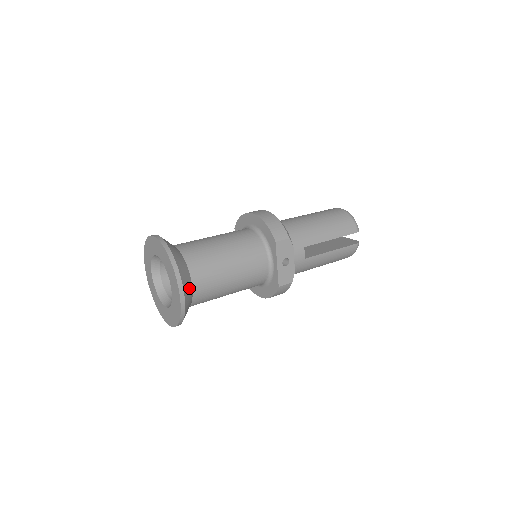
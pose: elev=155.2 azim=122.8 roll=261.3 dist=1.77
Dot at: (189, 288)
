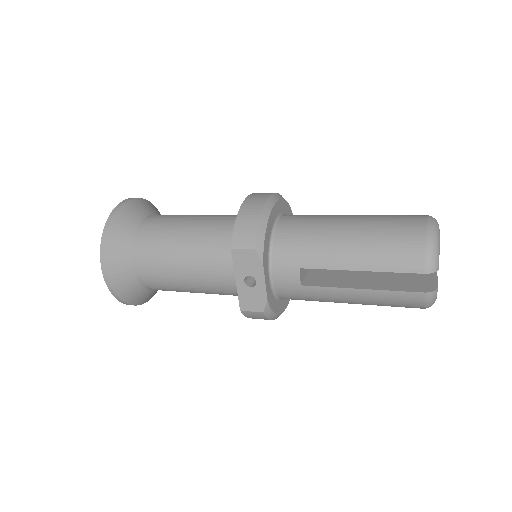
Dot at: (125, 271)
